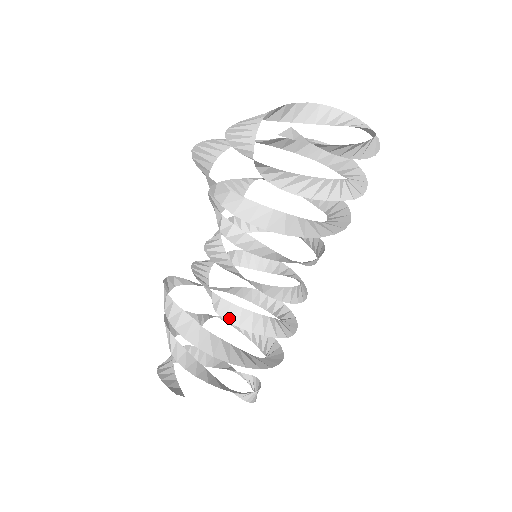
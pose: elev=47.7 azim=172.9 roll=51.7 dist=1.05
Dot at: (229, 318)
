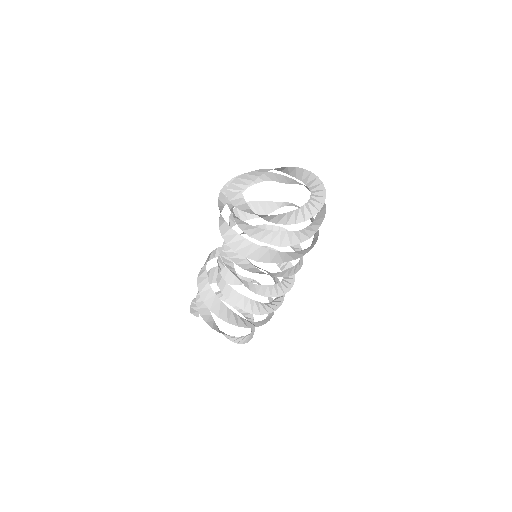
Dot at: (219, 285)
